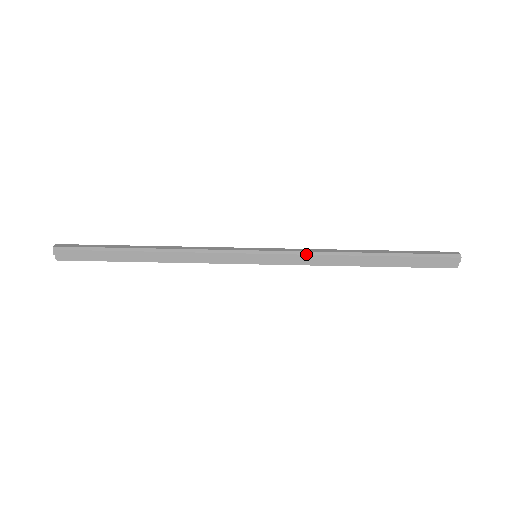
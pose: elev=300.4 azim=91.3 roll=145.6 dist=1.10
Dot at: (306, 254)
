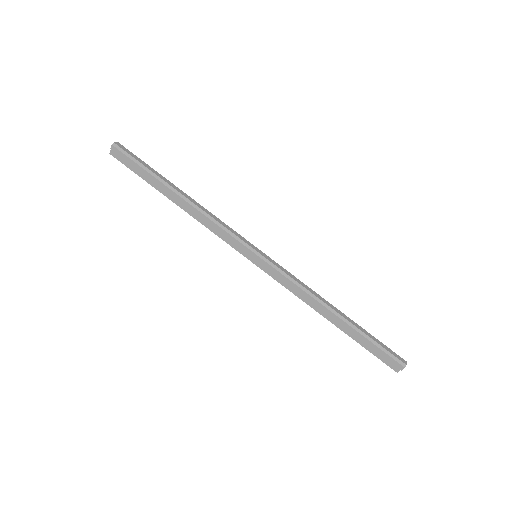
Dot at: (293, 282)
